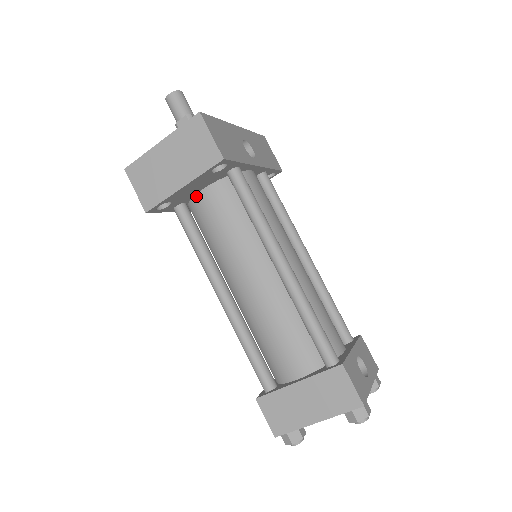
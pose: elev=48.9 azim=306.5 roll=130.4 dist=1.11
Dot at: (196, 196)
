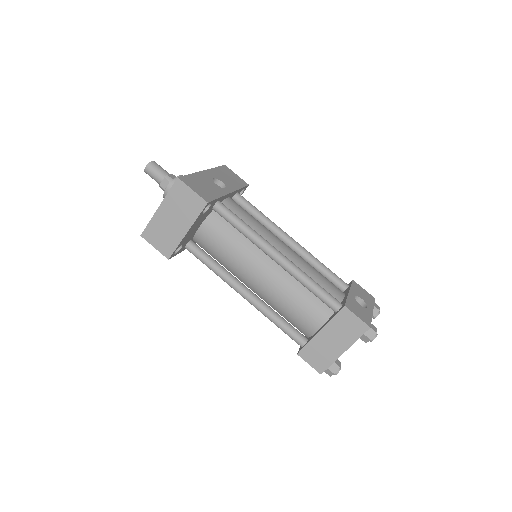
Dot at: (197, 233)
